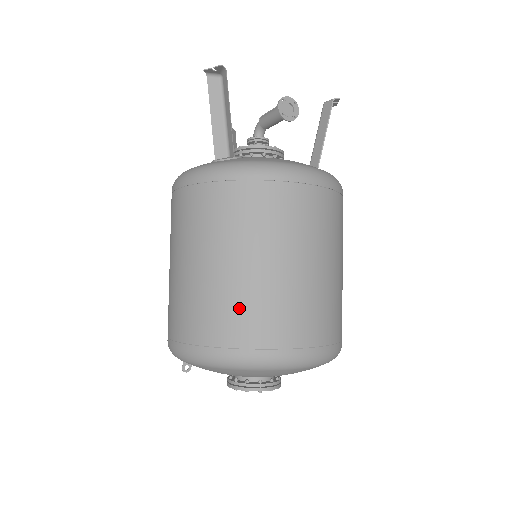
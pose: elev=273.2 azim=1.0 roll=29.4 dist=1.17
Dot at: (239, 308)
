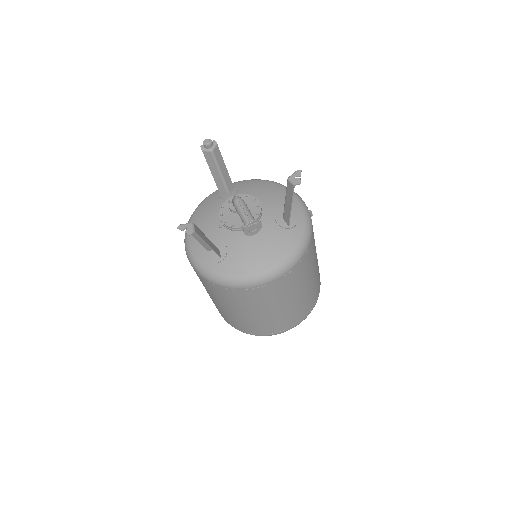
Dot at: (247, 324)
